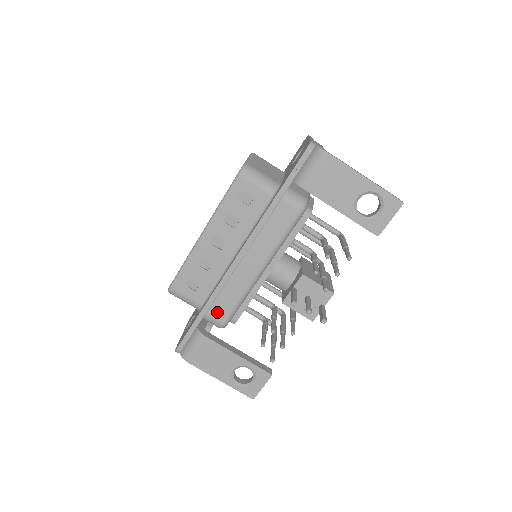
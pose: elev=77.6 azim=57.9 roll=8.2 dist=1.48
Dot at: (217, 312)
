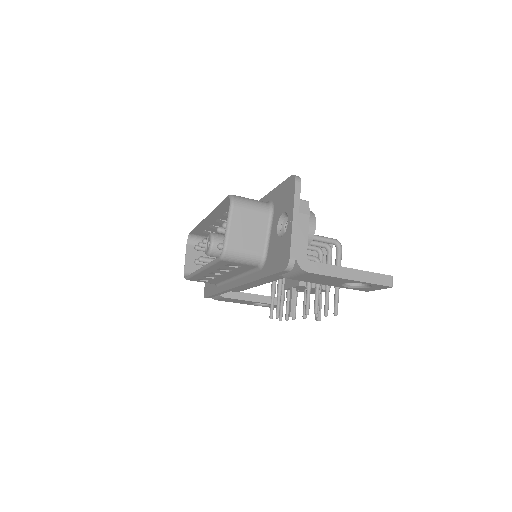
Dot at: occluded
